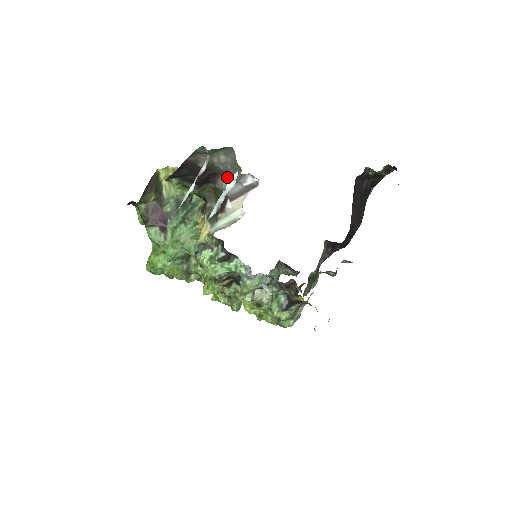
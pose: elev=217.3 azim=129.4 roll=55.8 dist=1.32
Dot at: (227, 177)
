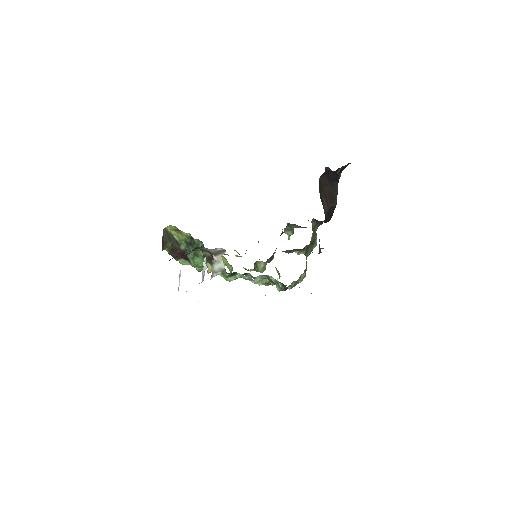
Dot at: (204, 248)
